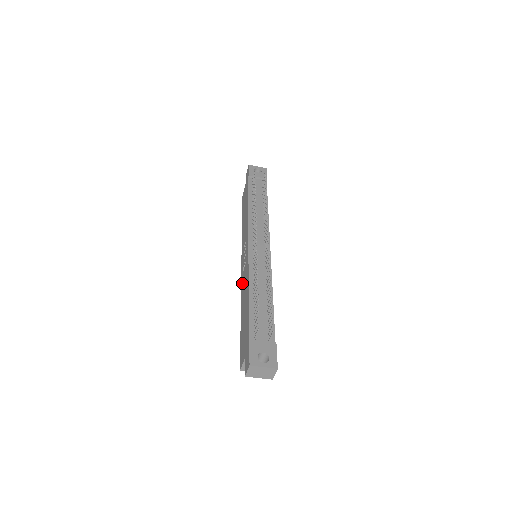
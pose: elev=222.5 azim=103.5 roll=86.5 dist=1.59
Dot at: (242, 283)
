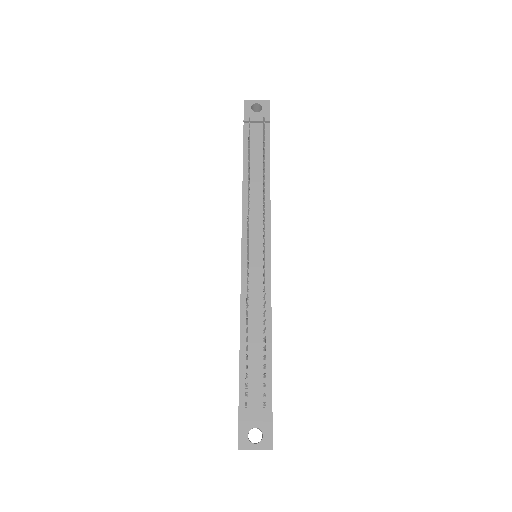
Dot at: occluded
